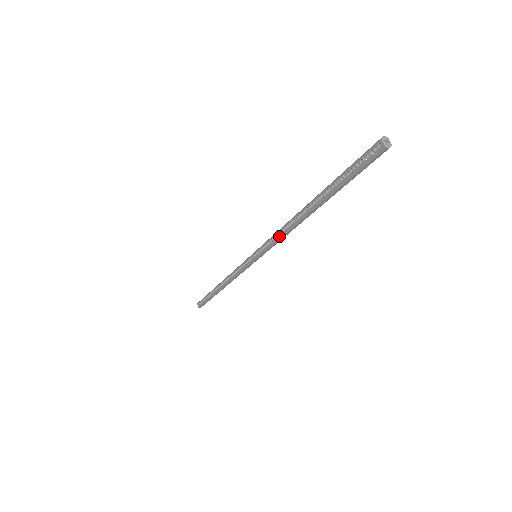
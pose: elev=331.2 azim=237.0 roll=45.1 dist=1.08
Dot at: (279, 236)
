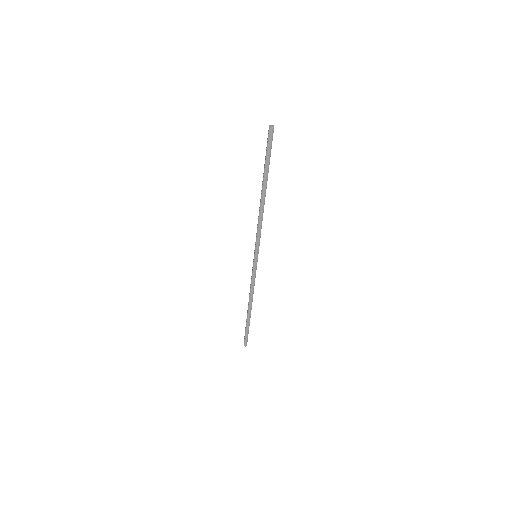
Dot at: (258, 225)
